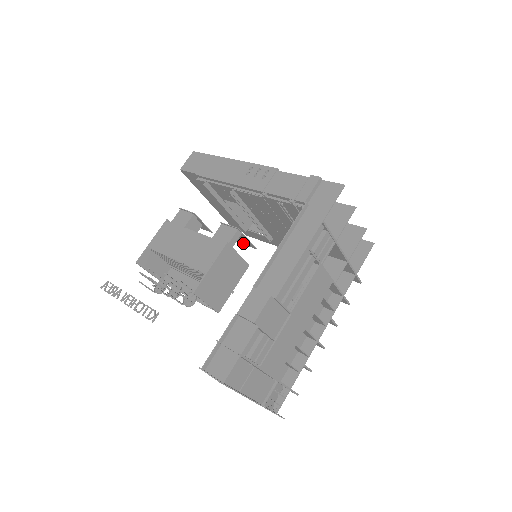
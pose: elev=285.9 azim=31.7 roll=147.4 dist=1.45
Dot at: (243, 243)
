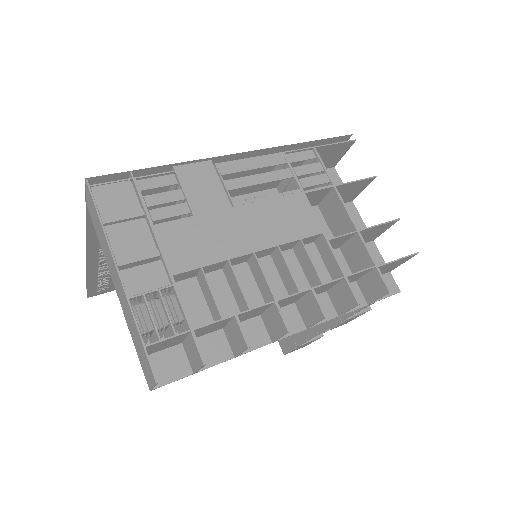
Dot at: occluded
